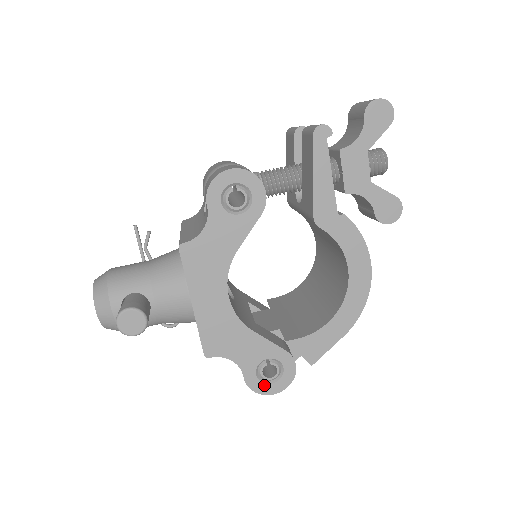
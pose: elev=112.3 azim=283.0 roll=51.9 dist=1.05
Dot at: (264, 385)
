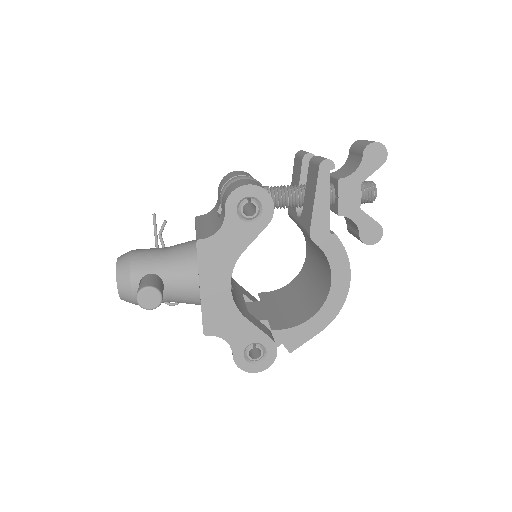
Dot at: (249, 364)
